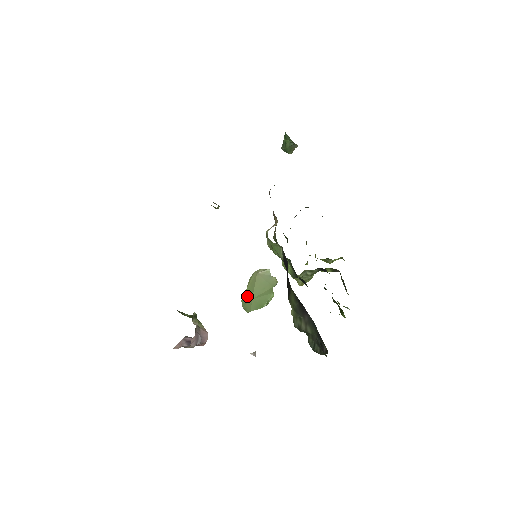
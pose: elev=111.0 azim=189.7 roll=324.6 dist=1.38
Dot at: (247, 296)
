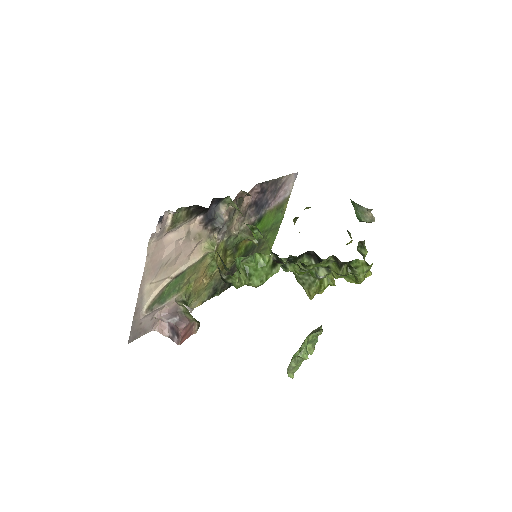
Dot at: occluded
